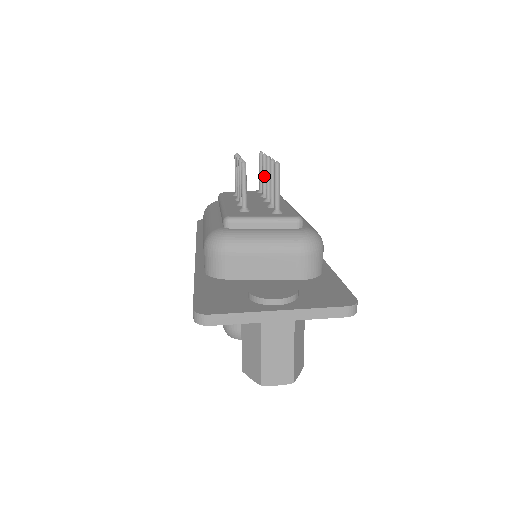
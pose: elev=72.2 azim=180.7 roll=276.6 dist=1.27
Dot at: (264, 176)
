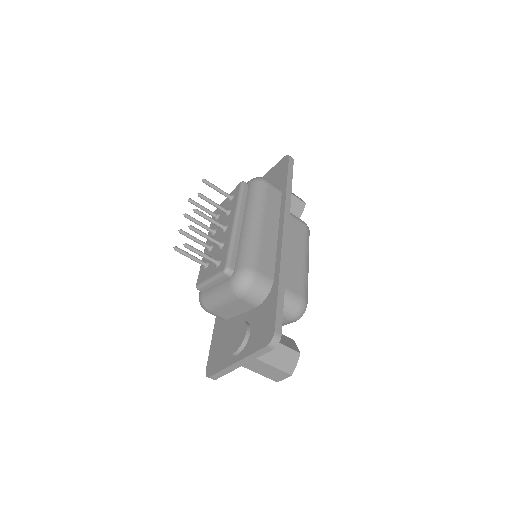
Dot at: (213, 205)
